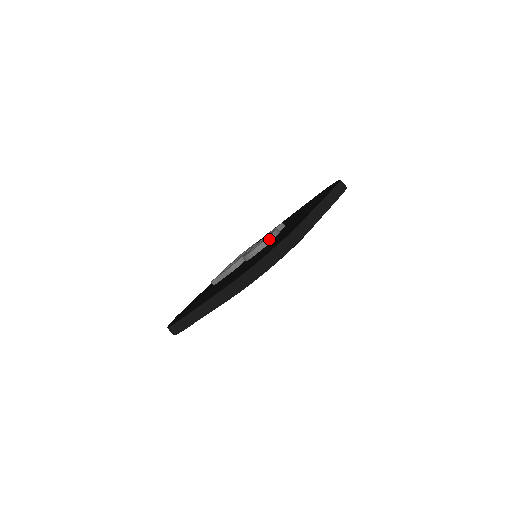
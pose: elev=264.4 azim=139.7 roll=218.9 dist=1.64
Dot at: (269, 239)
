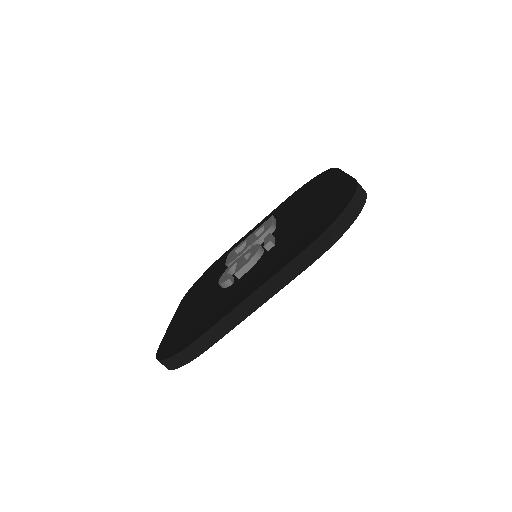
Dot at: (230, 281)
